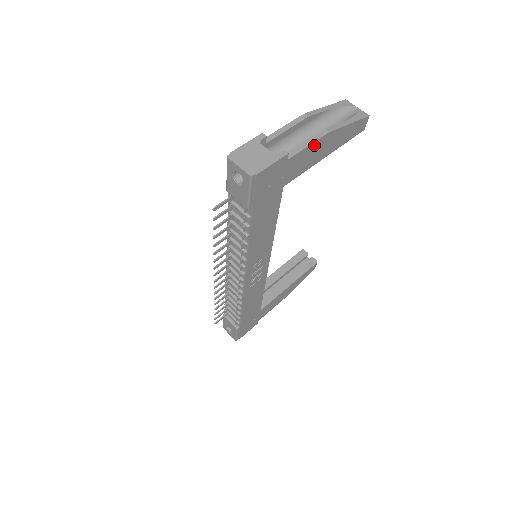
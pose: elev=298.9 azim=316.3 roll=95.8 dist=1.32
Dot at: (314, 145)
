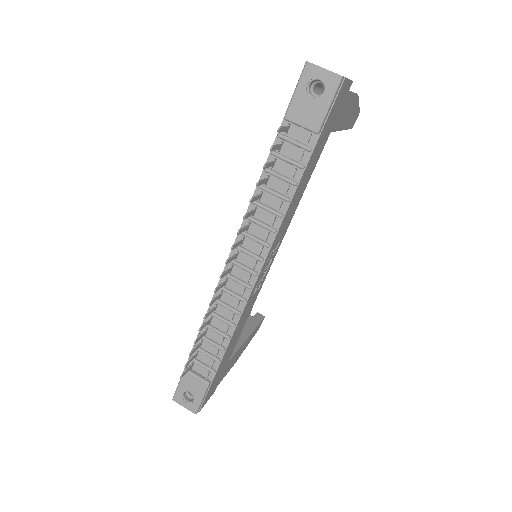
Dot at: (352, 98)
